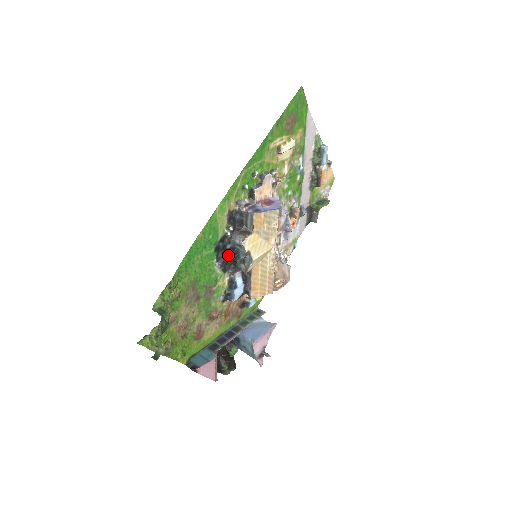
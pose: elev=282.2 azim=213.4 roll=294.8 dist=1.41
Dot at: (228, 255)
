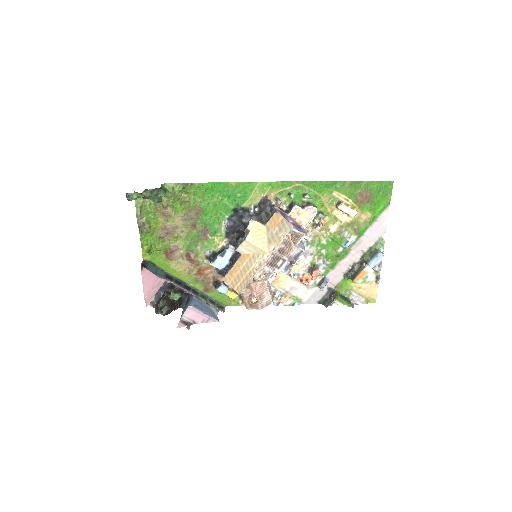
Dot at: (239, 227)
